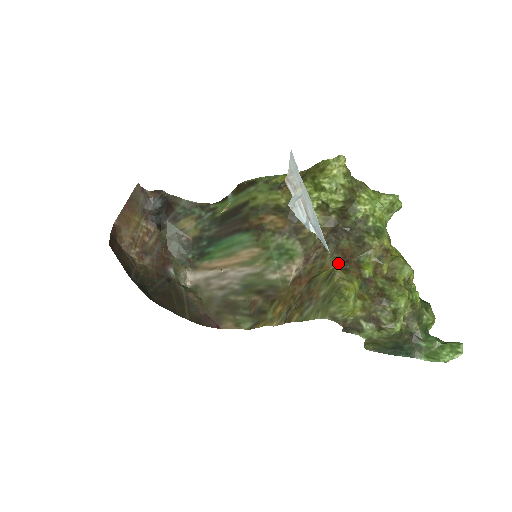
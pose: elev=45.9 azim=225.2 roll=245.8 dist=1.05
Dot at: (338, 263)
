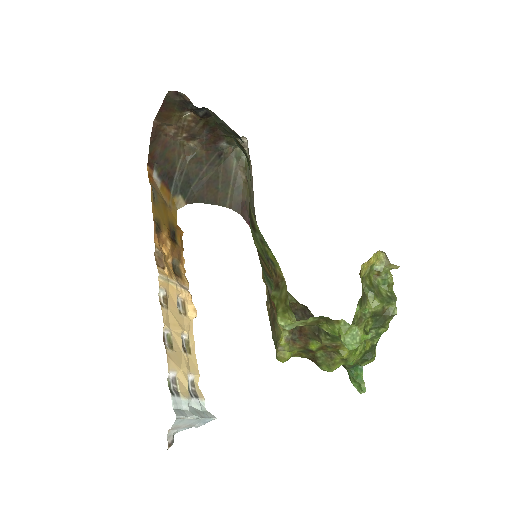
Dot at: (294, 330)
